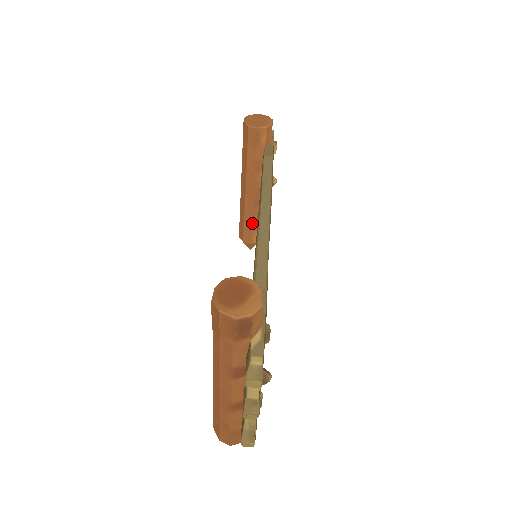
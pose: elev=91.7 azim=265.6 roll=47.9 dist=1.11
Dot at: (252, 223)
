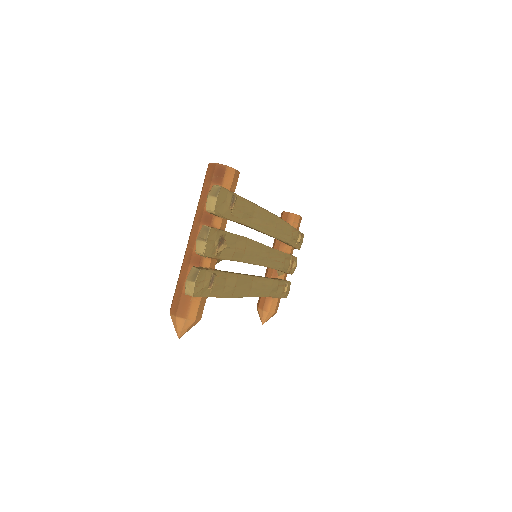
Dot at: occluded
